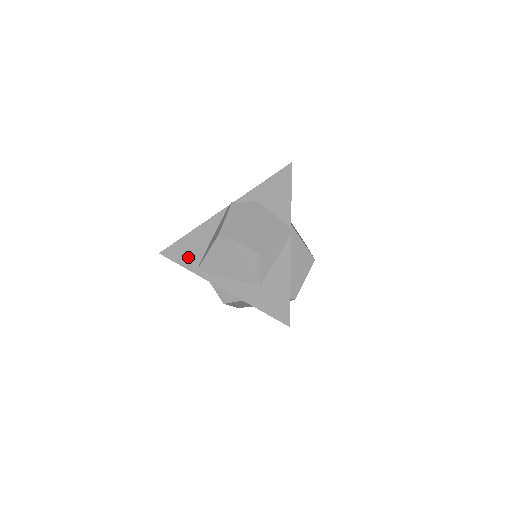
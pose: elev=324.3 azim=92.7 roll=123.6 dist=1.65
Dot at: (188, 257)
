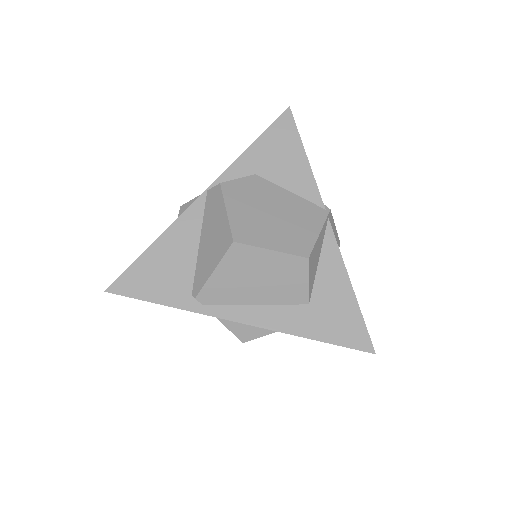
Dot at: (166, 286)
